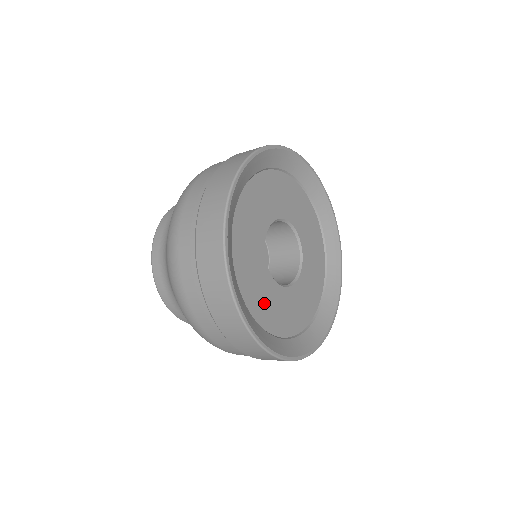
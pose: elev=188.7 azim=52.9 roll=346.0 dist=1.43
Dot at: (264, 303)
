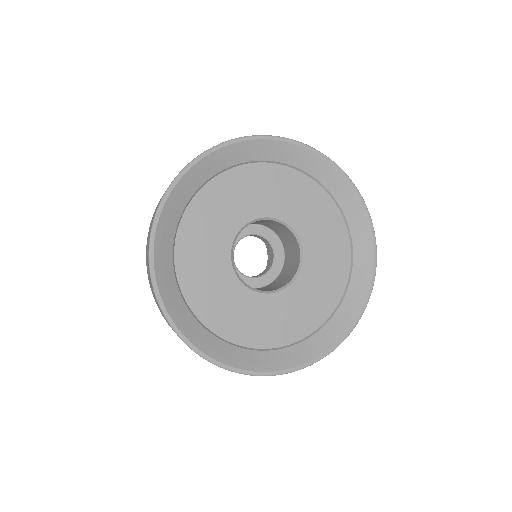
Dot at: (224, 310)
